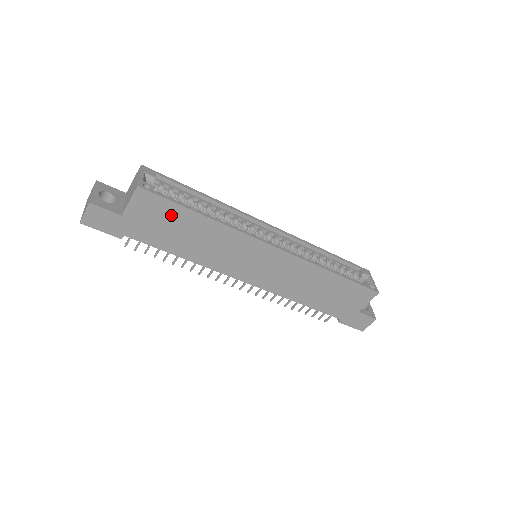
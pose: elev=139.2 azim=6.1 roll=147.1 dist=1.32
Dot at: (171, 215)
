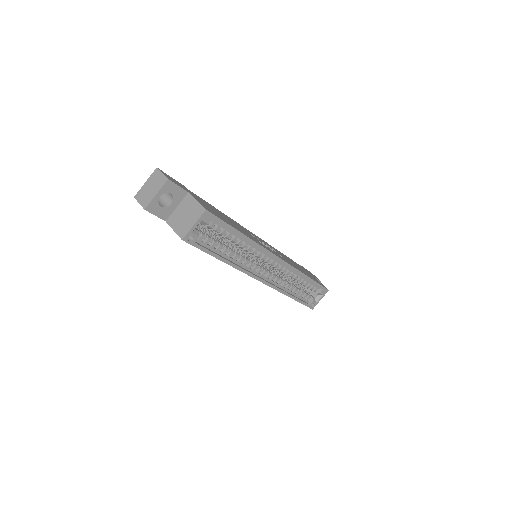
Dot at: occluded
